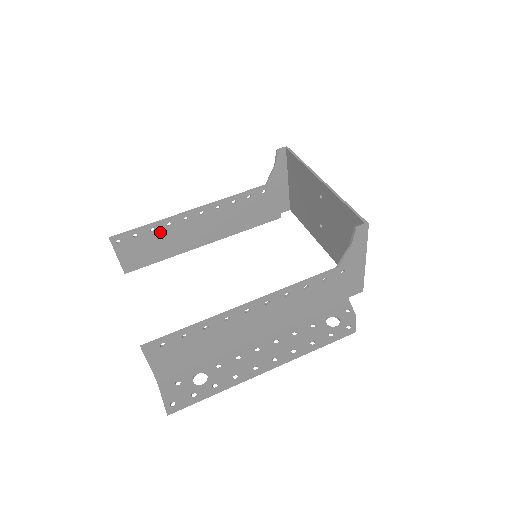
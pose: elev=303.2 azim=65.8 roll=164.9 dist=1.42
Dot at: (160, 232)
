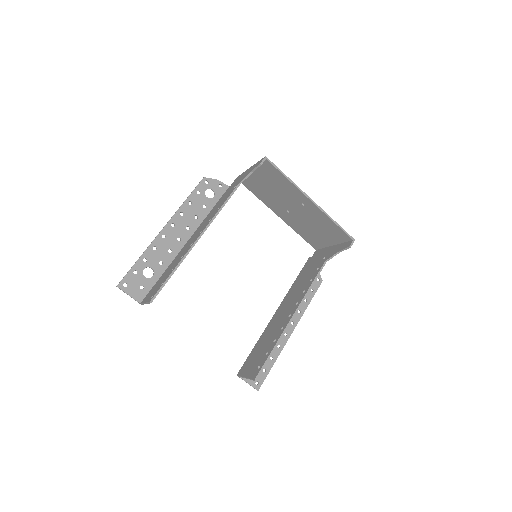
Dot at: occluded
